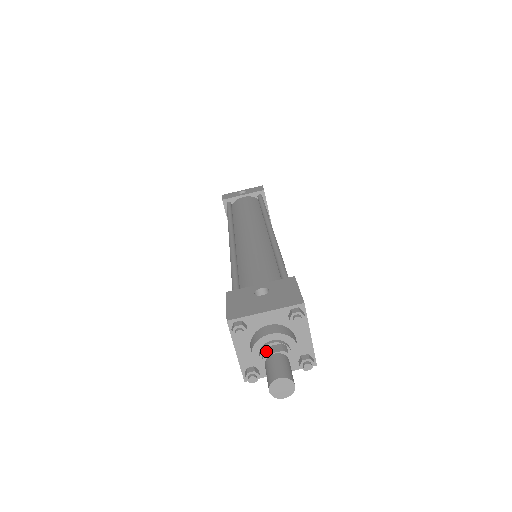
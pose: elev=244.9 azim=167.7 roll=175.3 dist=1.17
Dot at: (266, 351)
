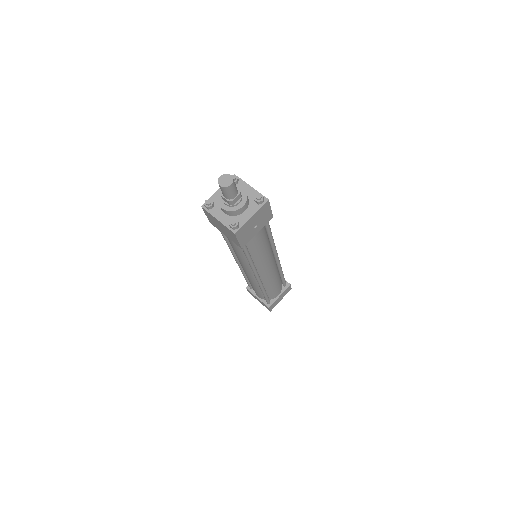
Dot at: occluded
